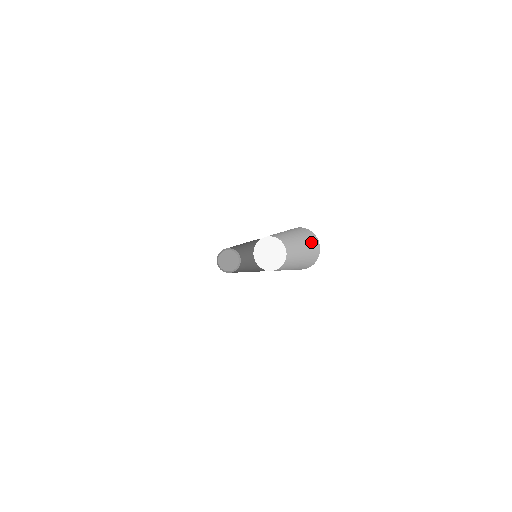
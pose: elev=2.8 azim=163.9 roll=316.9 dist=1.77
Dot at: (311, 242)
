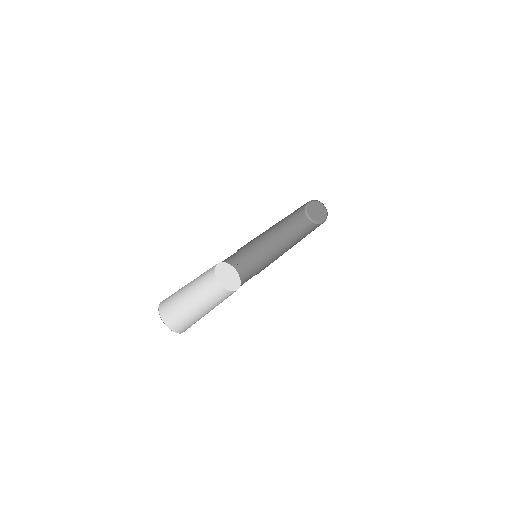
Dot at: occluded
